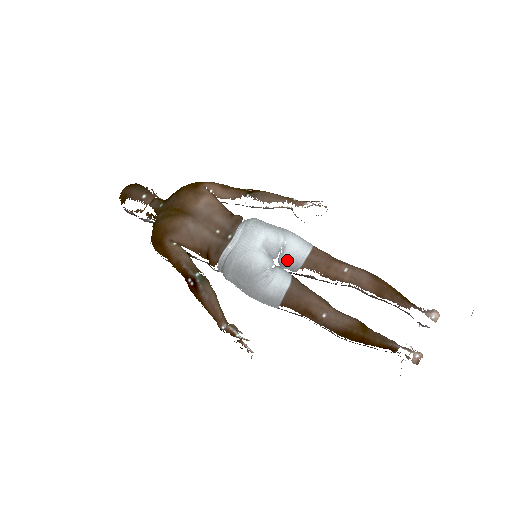
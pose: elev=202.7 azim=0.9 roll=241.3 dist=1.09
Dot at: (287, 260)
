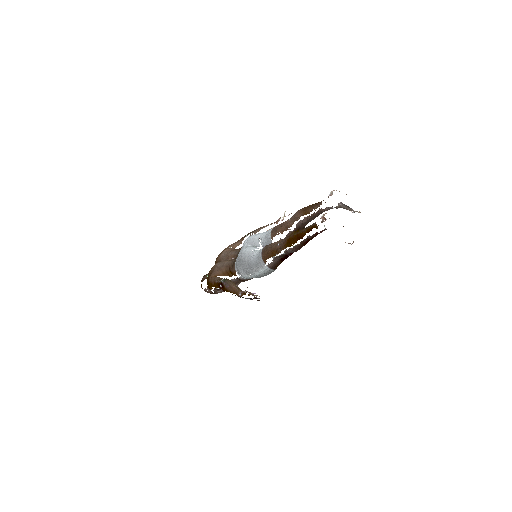
Dot at: (265, 242)
